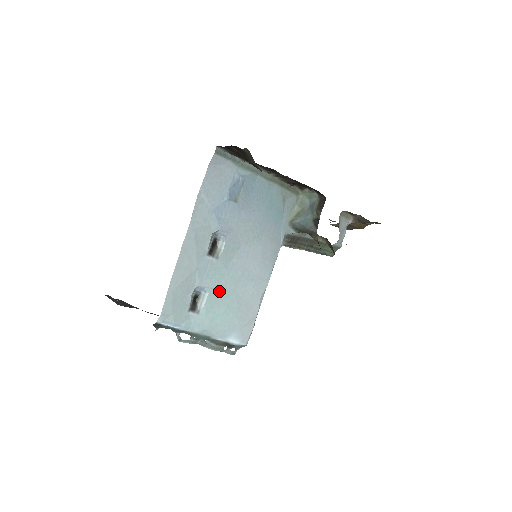
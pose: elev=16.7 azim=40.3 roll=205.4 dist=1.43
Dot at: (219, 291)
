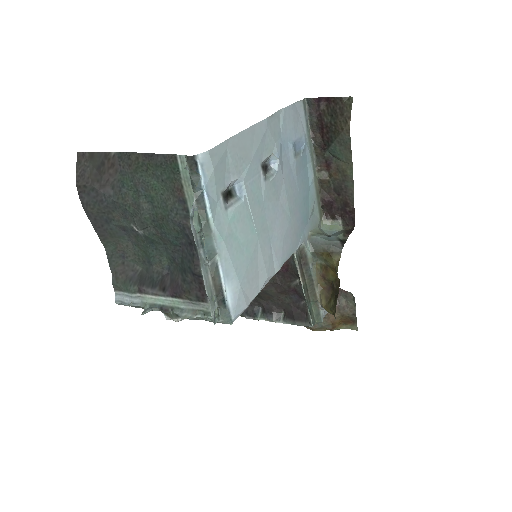
Dot at: (250, 214)
